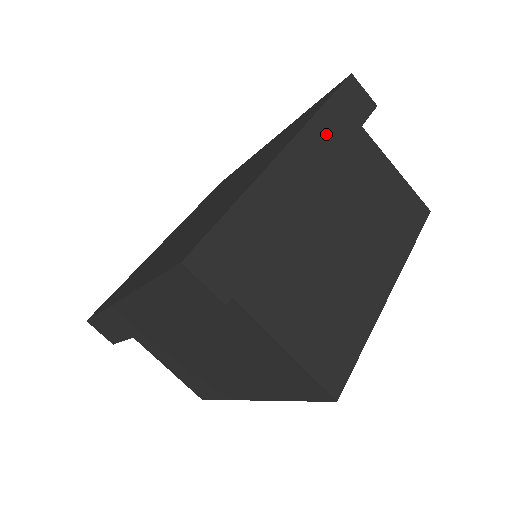
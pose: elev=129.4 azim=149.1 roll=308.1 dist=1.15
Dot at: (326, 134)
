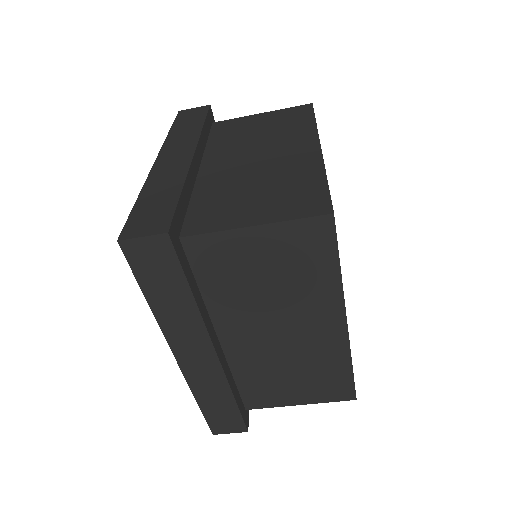
Dot at: (182, 136)
